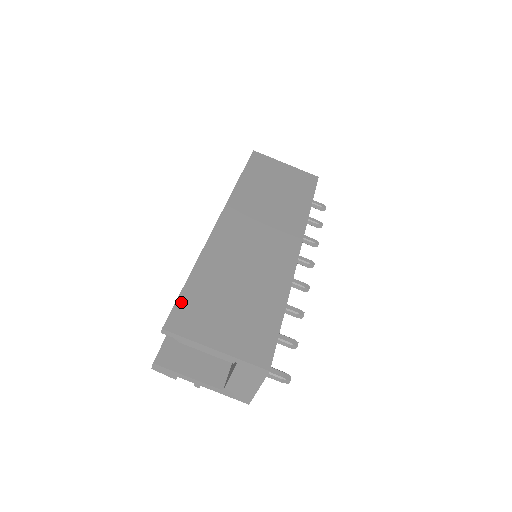
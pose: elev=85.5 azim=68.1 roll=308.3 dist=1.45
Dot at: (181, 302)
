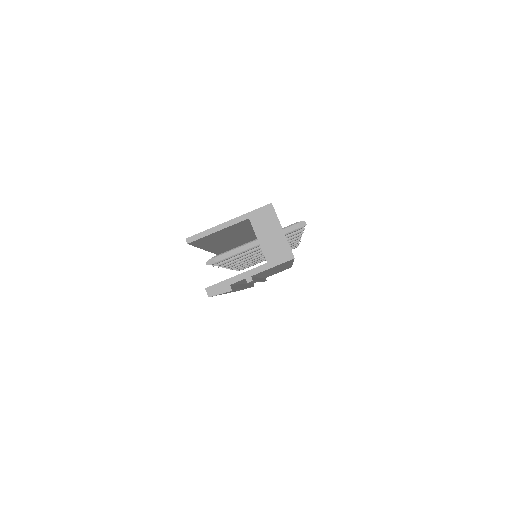
Dot at: occluded
